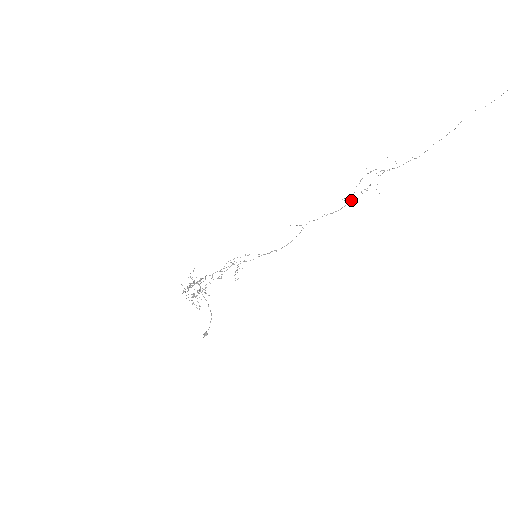
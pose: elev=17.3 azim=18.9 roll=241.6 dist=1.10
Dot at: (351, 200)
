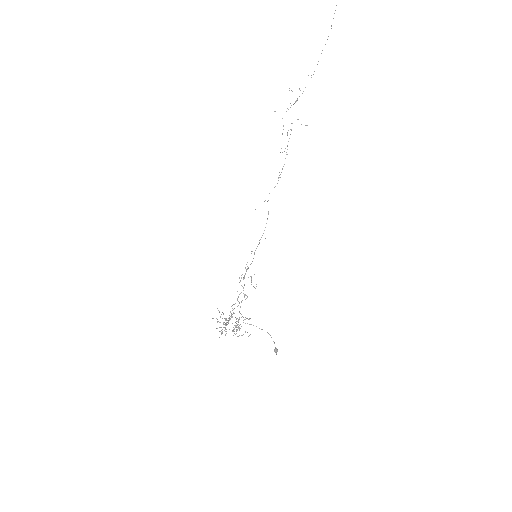
Dot at: occluded
